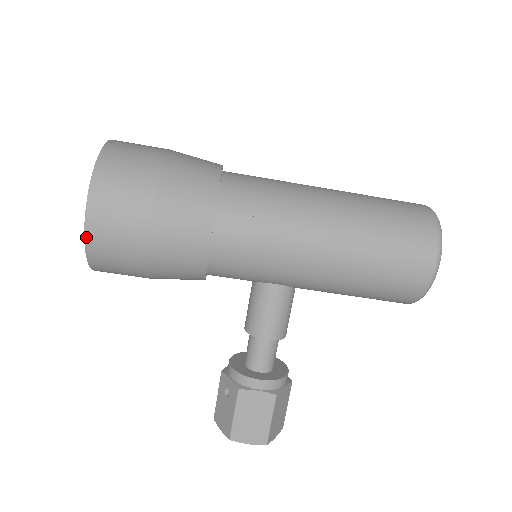
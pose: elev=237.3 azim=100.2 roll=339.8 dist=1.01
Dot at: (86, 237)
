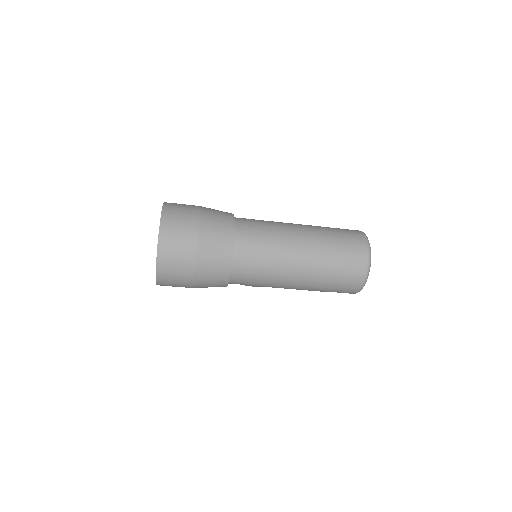
Dot at: occluded
